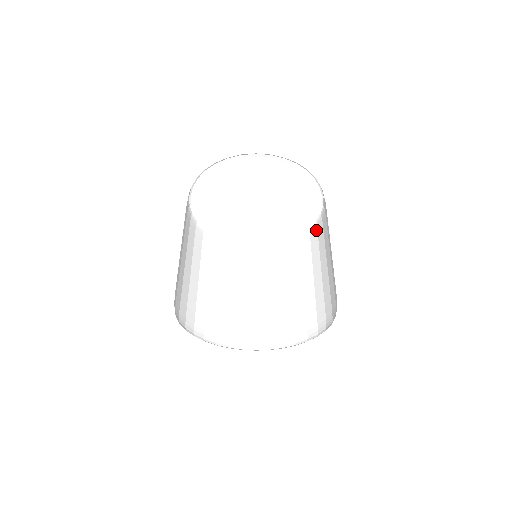
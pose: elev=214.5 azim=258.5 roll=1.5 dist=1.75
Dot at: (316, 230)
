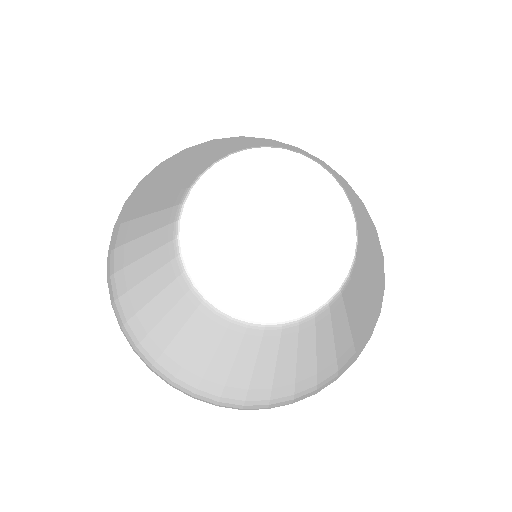
Dot at: (280, 328)
